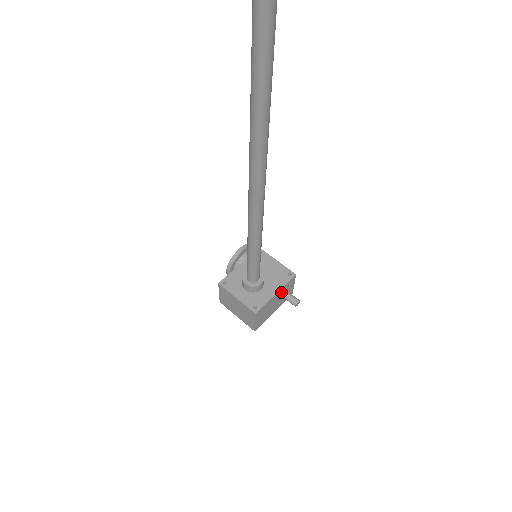
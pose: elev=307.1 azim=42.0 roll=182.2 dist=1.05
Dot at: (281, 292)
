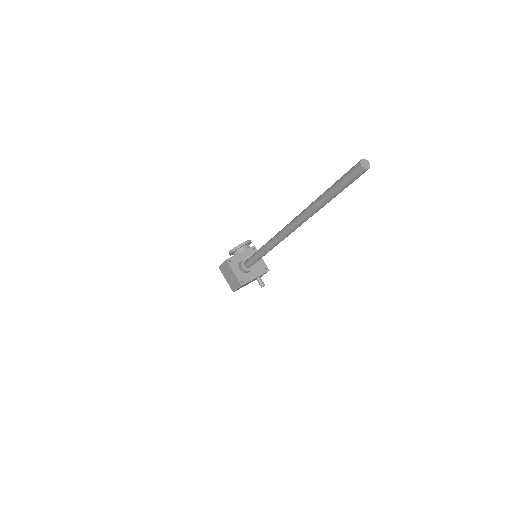
Dot at: occluded
